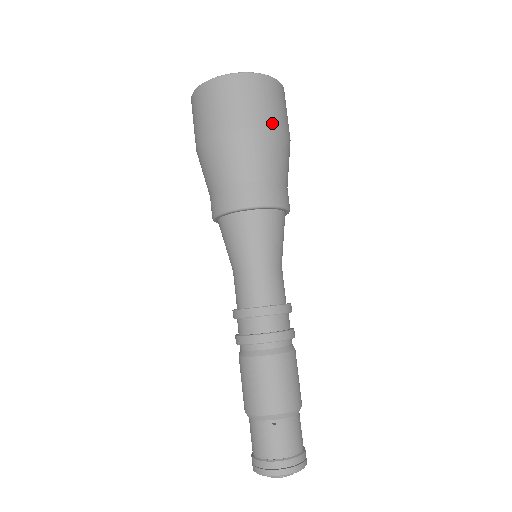
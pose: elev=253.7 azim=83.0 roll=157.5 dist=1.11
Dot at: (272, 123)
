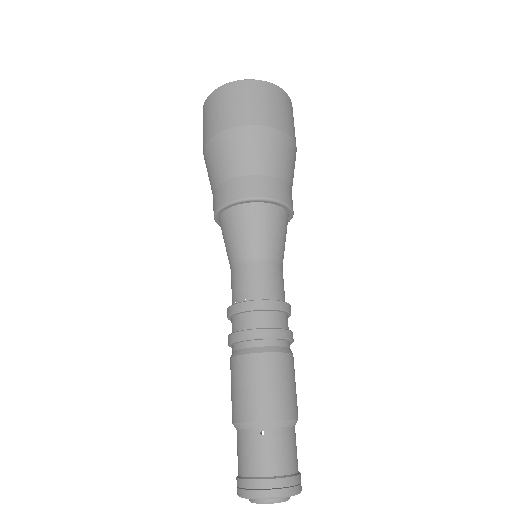
Dot at: (275, 124)
